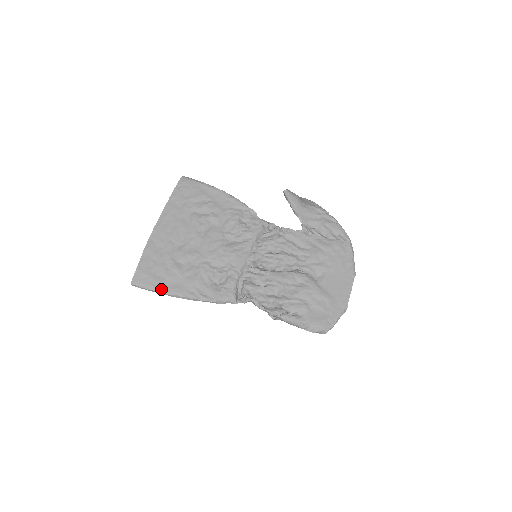
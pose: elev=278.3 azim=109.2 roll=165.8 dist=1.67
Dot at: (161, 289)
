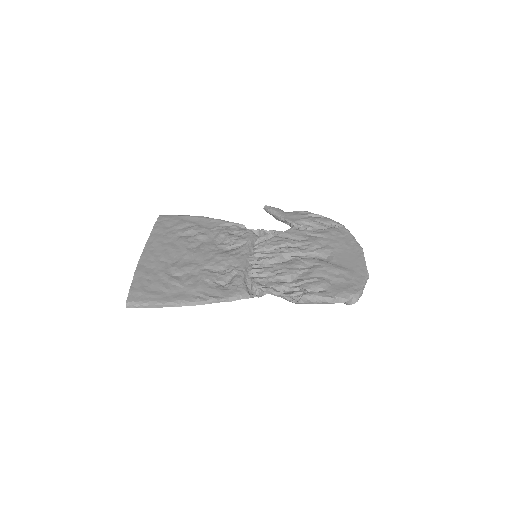
Dot at: (162, 301)
